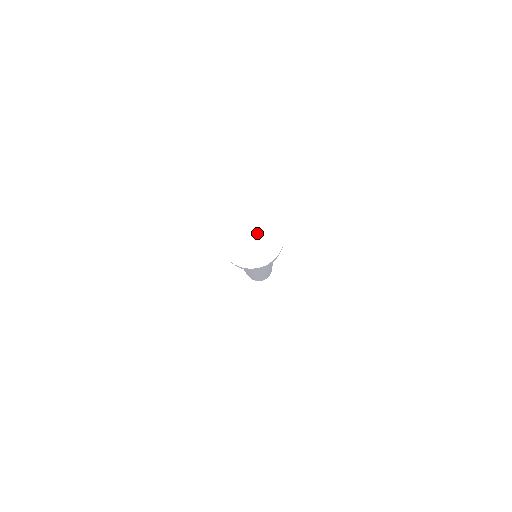
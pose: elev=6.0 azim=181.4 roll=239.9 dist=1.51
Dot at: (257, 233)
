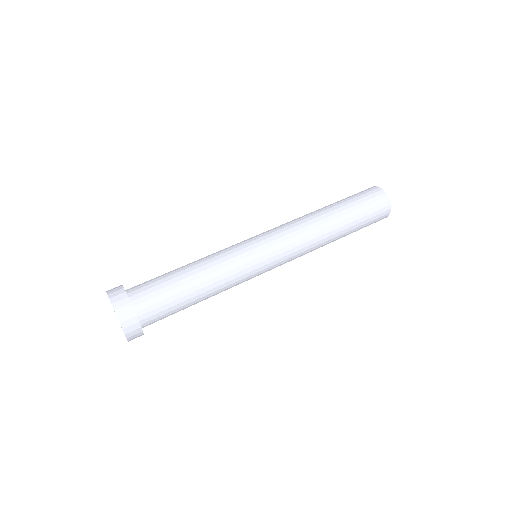
Dot at: occluded
